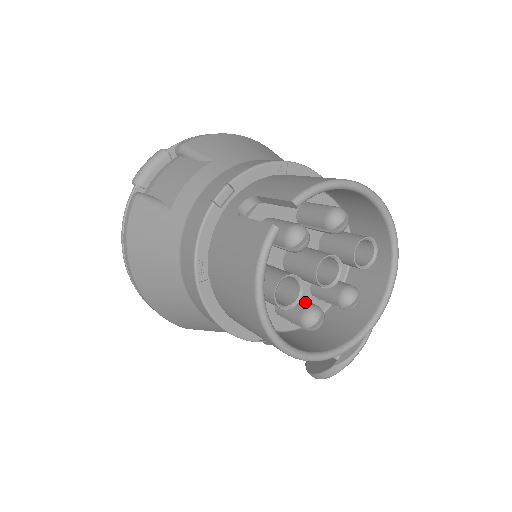
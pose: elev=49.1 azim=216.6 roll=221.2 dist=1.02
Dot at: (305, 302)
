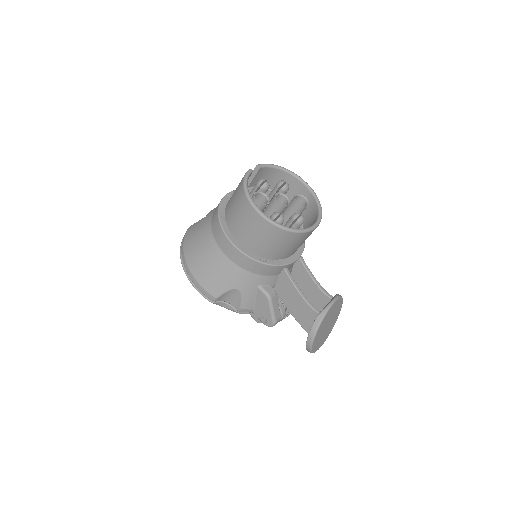
Dot at: occluded
